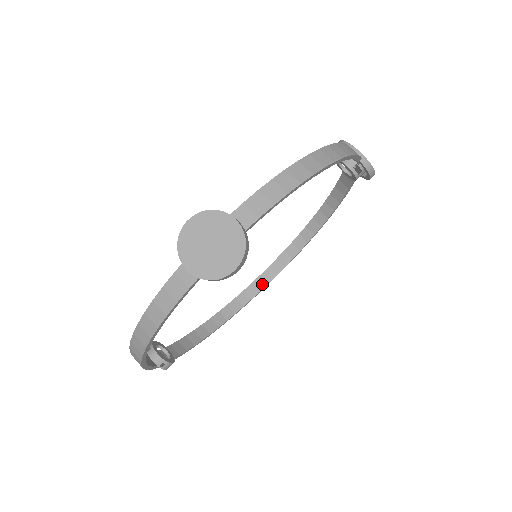
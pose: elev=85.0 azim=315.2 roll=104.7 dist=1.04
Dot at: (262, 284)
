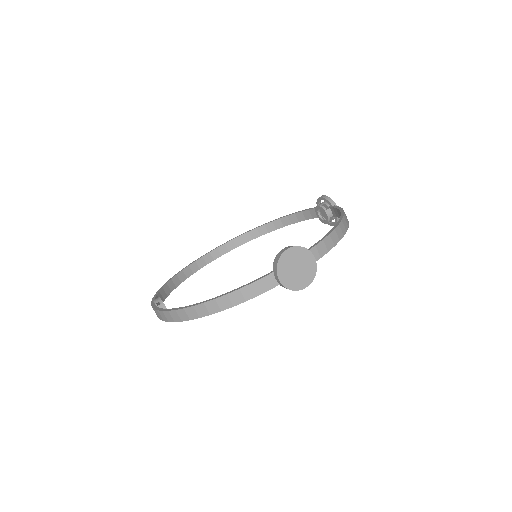
Dot at: (209, 260)
